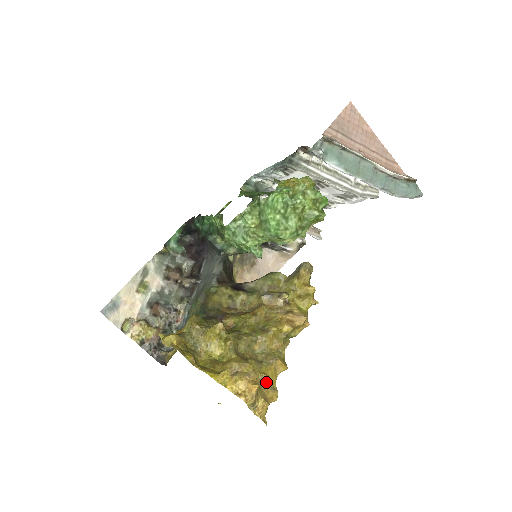
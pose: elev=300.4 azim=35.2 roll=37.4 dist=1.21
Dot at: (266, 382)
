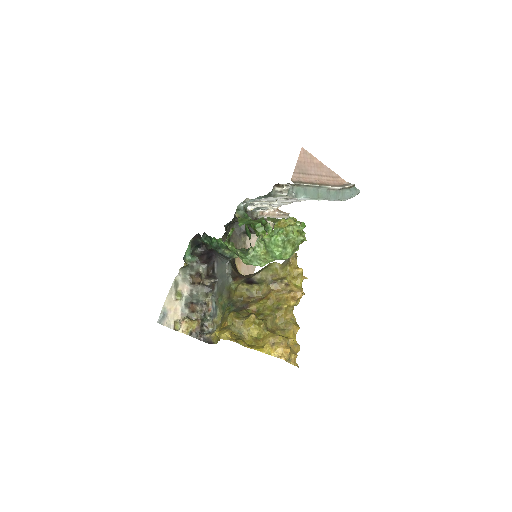
Dot at: (292, 343)
